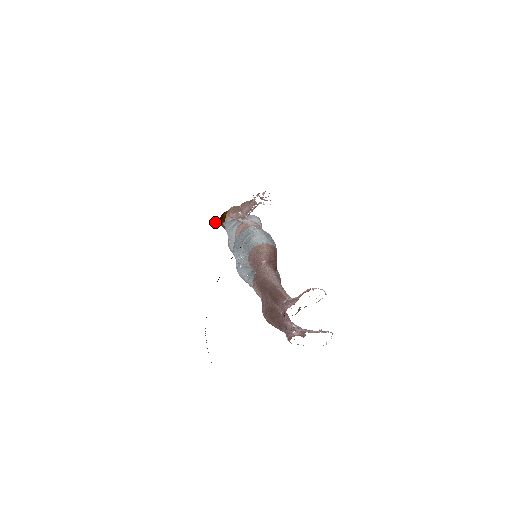
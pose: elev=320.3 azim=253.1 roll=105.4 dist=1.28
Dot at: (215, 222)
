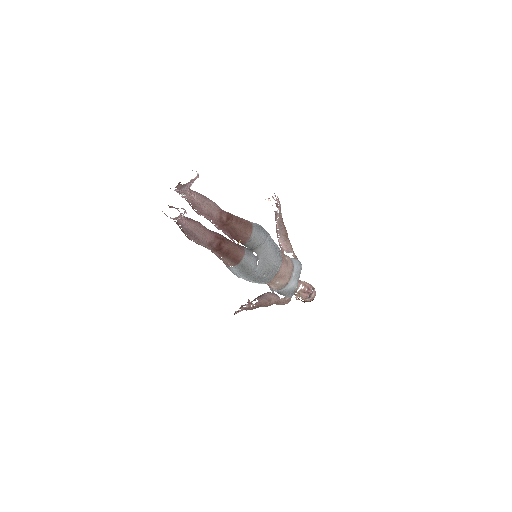
Dot at: occluded
